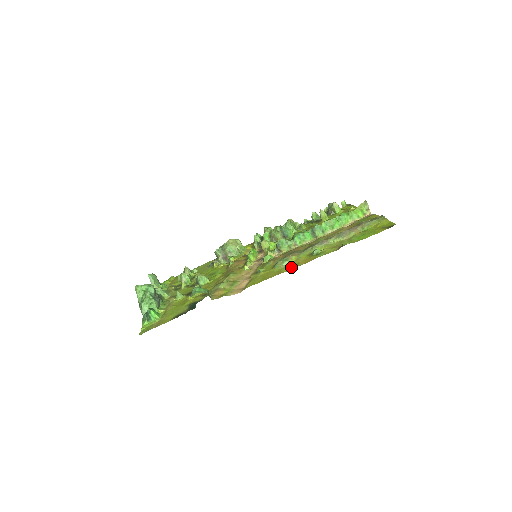
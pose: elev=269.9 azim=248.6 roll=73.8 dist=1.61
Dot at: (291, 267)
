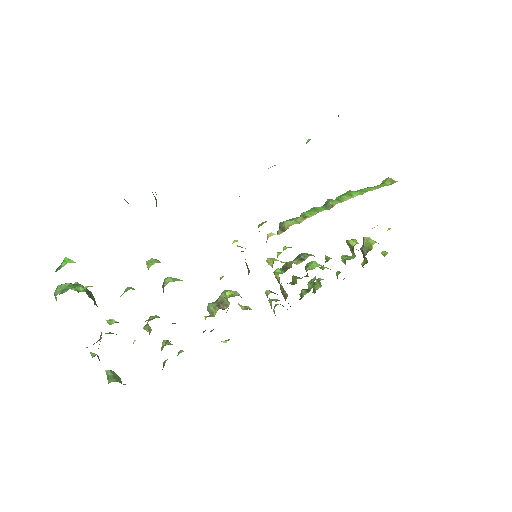
Dot at: occluded
